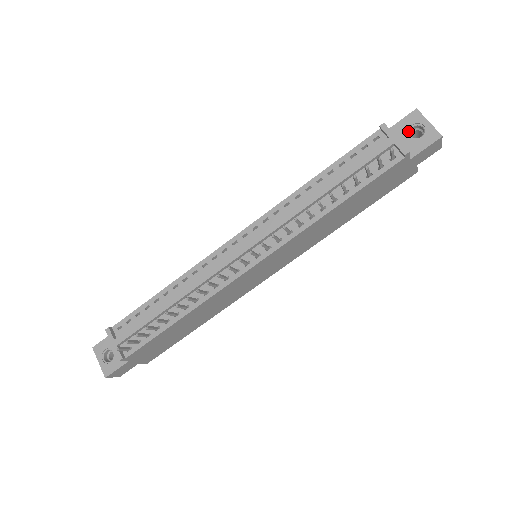
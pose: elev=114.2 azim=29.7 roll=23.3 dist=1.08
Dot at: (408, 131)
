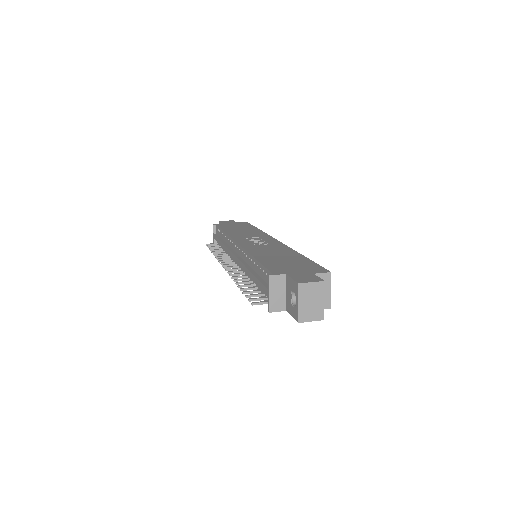
Dot at: (292, 292)
